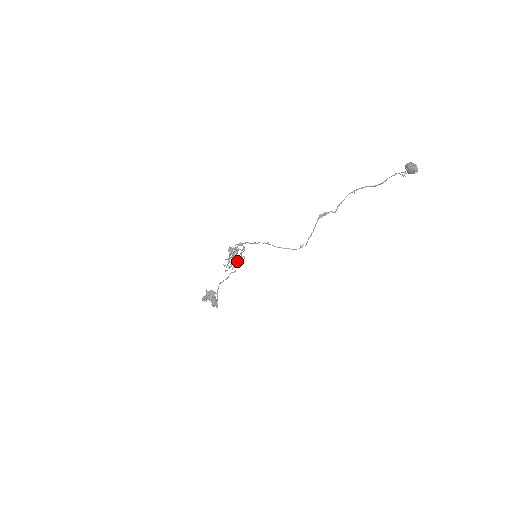
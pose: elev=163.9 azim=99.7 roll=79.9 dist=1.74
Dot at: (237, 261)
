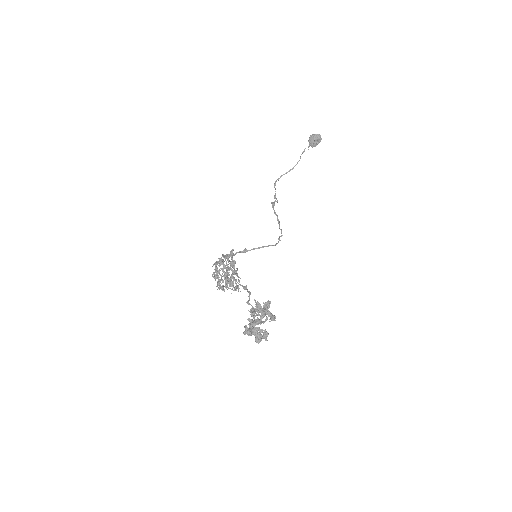
Dot at: occluded
